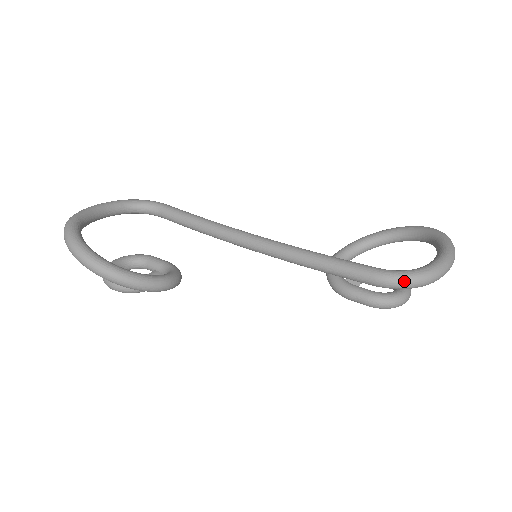
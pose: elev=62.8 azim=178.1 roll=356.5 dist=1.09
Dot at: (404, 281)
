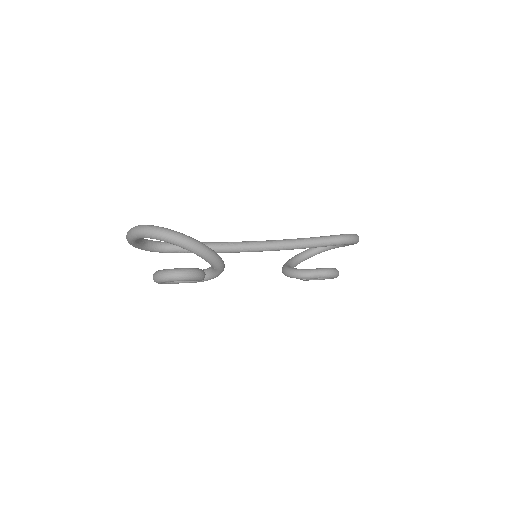
Dot at: (351, 236)
